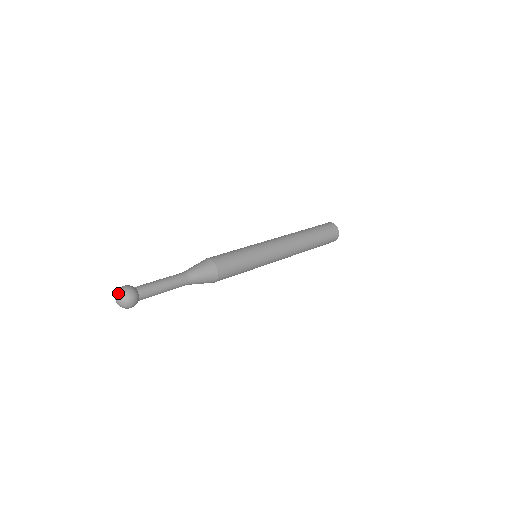
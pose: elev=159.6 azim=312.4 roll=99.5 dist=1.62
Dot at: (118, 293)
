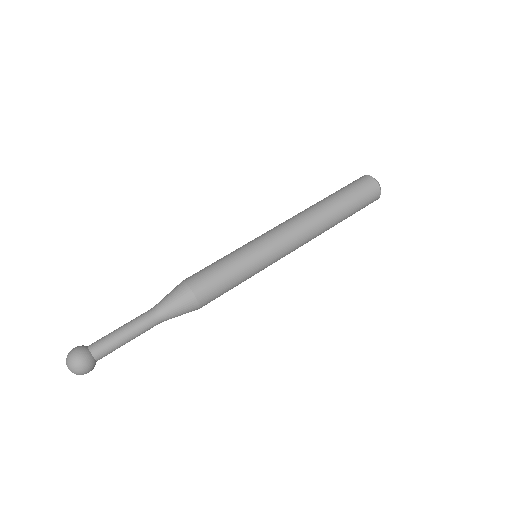
Dot at: (72, 371)
